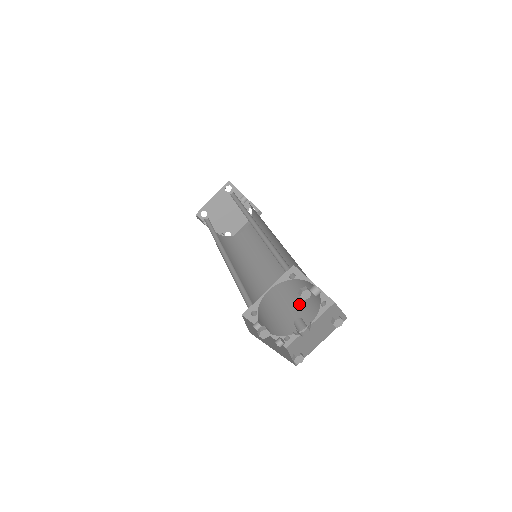
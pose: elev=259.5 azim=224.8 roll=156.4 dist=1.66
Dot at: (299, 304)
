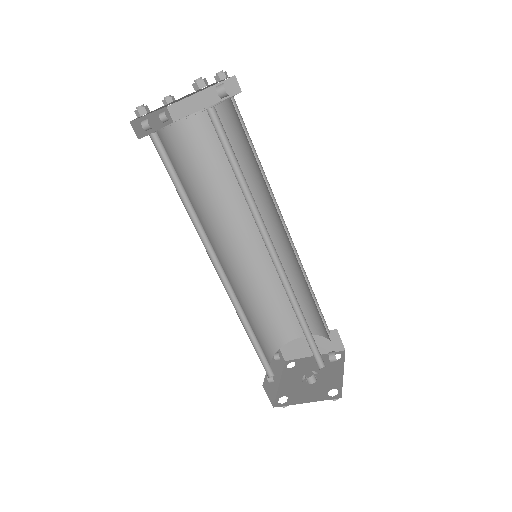
Dot at: occluded
